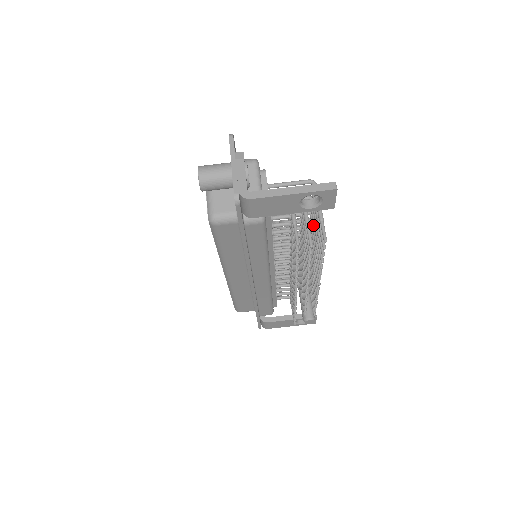
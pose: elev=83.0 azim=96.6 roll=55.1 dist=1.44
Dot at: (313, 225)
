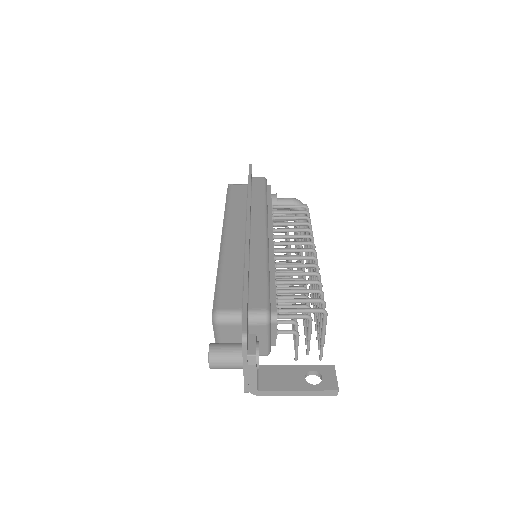
Dot at: (317, 288)
